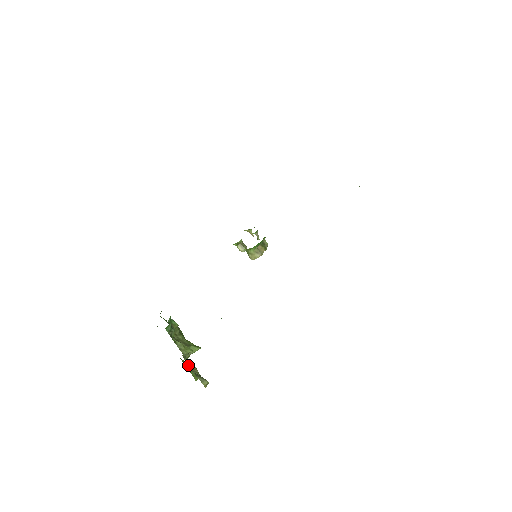
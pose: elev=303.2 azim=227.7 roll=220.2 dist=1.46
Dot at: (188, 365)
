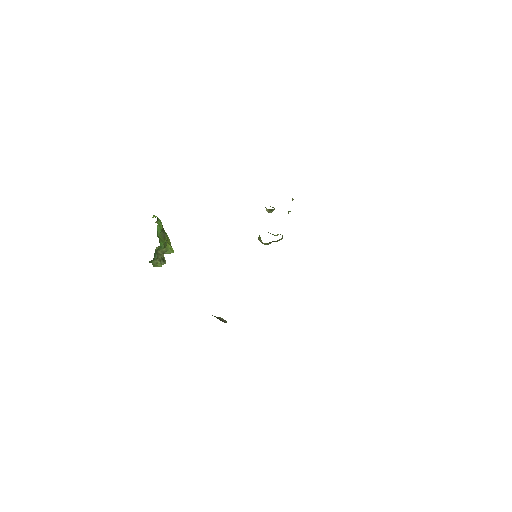
Dot at: occluded
